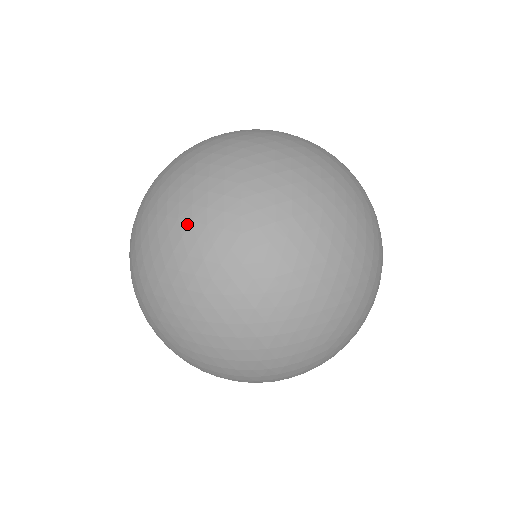
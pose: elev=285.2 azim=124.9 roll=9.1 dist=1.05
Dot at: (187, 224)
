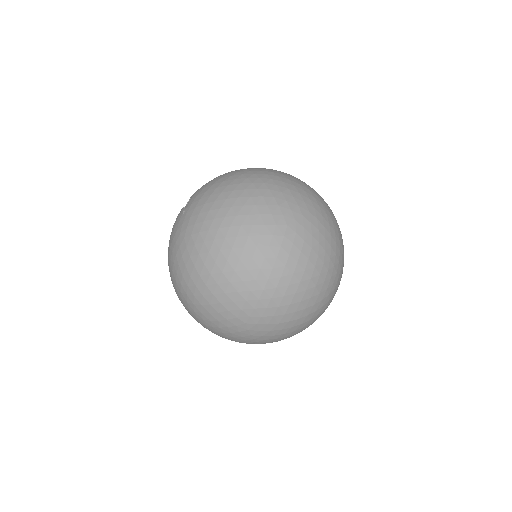
Dot at: (250, 227)
